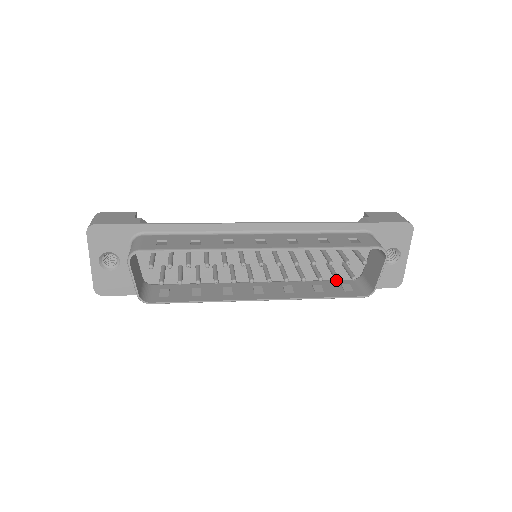
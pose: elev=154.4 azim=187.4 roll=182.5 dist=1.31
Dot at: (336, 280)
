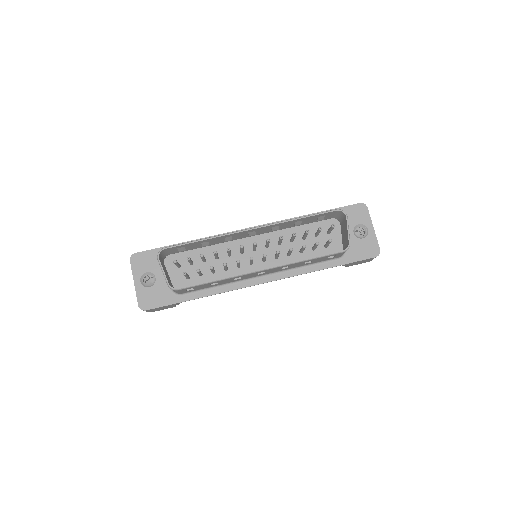
Dot at: (316, 244)
